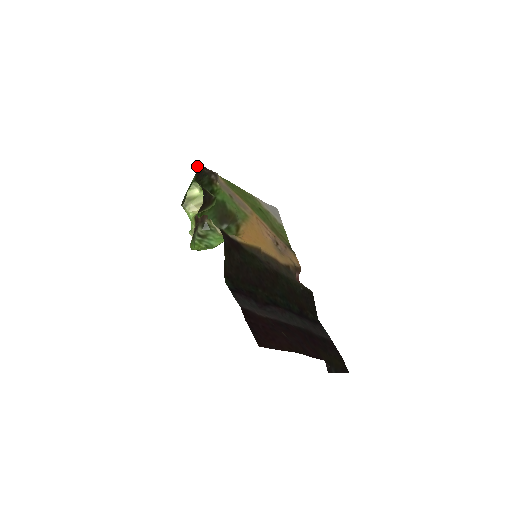
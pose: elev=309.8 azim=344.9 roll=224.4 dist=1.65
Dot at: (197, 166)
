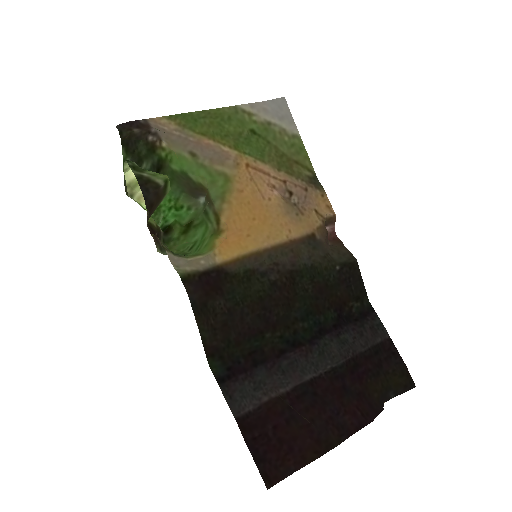
Dot at: (118, 130)
